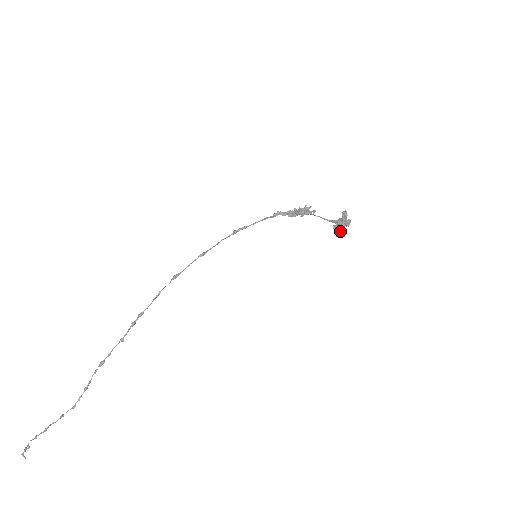
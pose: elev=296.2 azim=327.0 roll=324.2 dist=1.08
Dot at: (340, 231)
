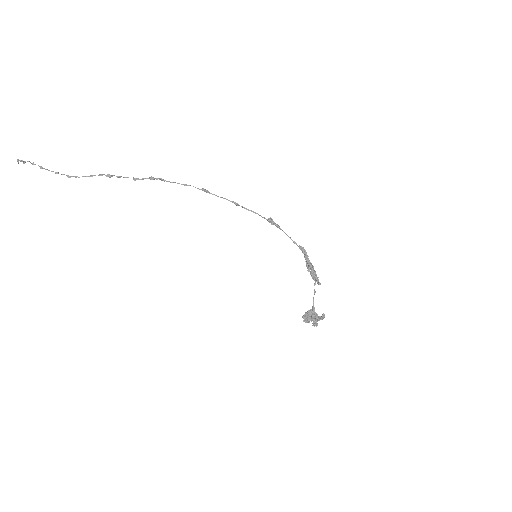
Dot at: (307, 319)
